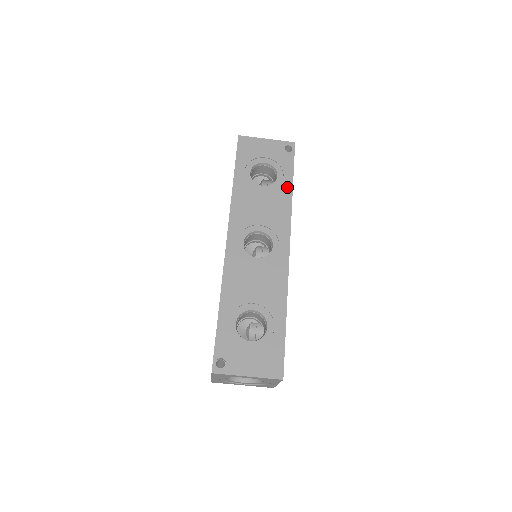
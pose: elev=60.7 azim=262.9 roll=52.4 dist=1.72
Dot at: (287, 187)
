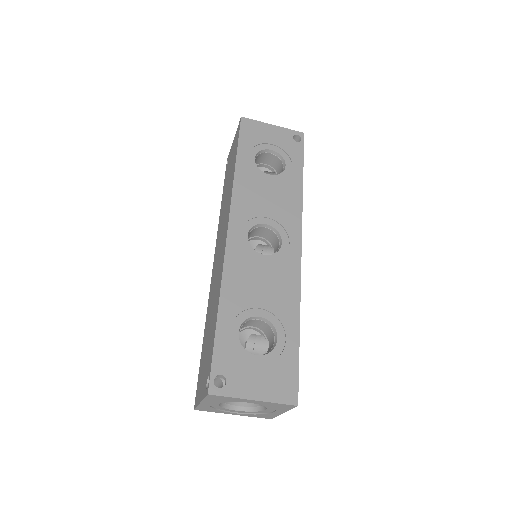
Dot at: (297, 179)
